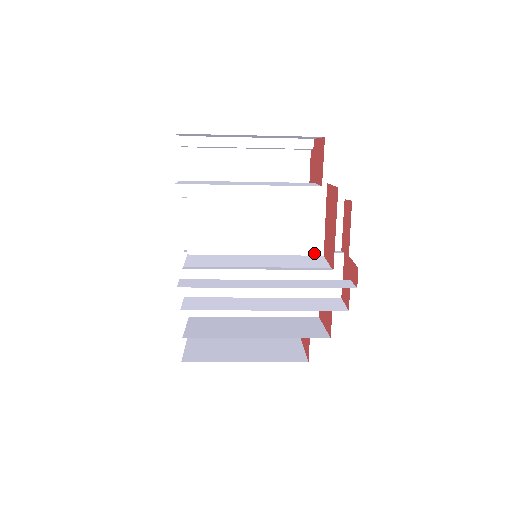
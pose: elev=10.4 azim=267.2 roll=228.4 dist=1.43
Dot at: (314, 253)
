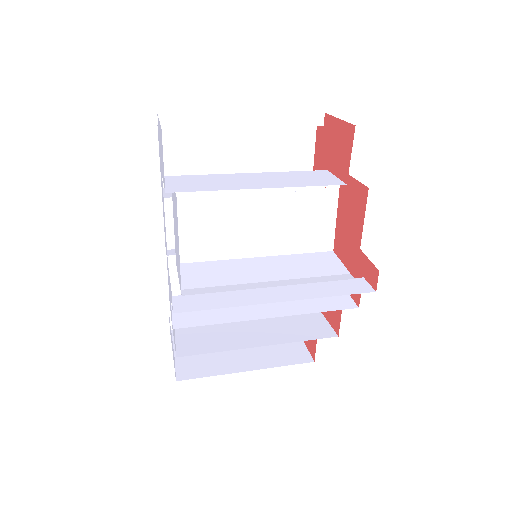
Dot at: (323, 249)
